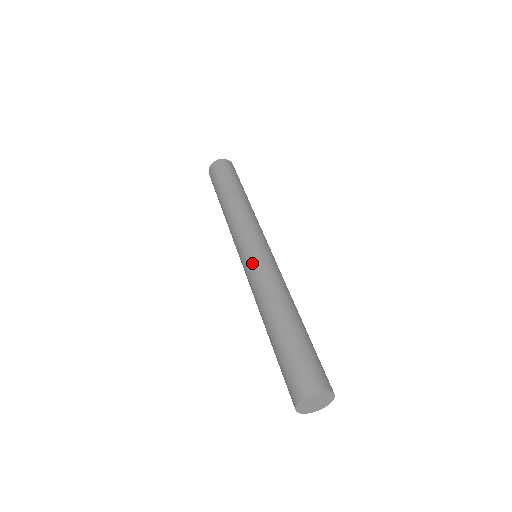
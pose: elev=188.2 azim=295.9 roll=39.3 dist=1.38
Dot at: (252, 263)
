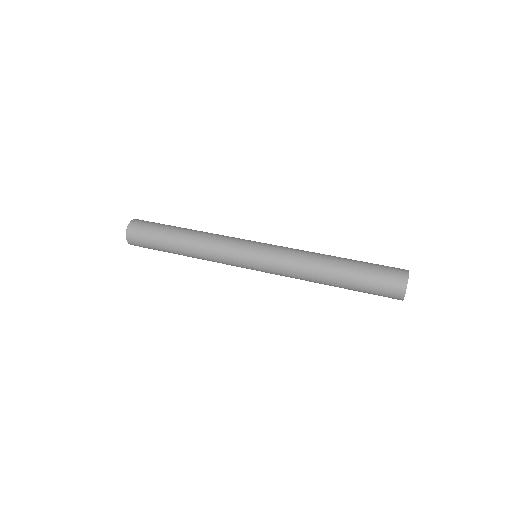
Dot at: (273, 249)
